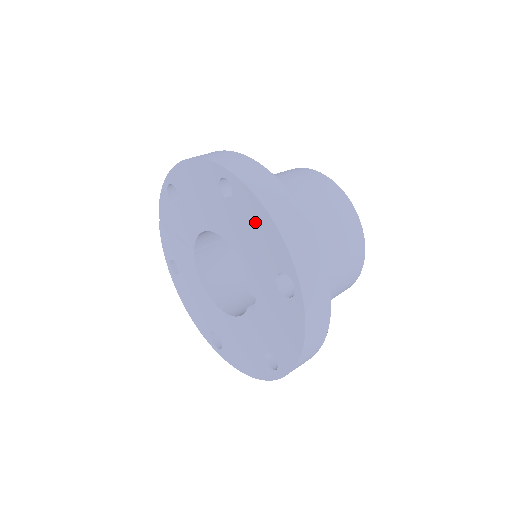
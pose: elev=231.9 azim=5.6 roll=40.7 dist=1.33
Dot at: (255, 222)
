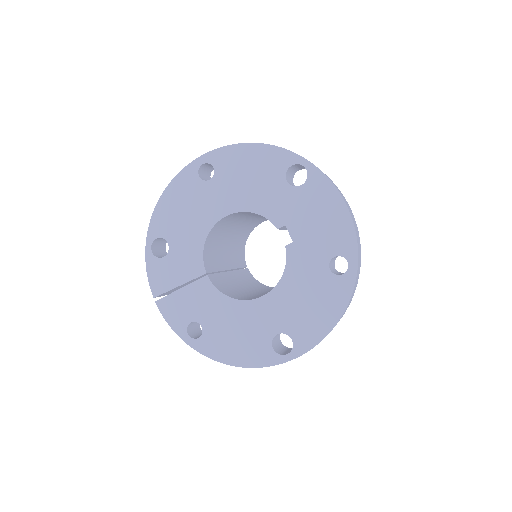
Dot at: (243, 163)
